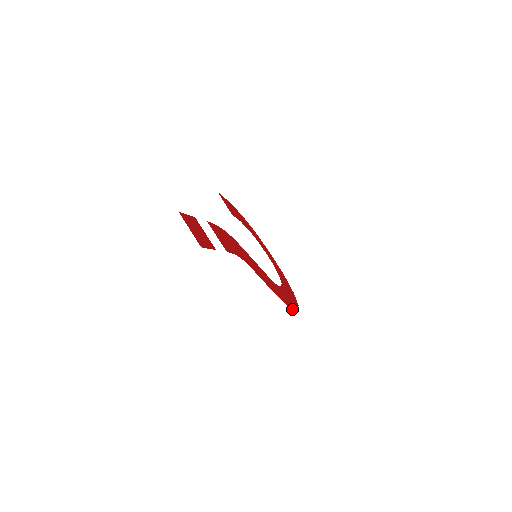
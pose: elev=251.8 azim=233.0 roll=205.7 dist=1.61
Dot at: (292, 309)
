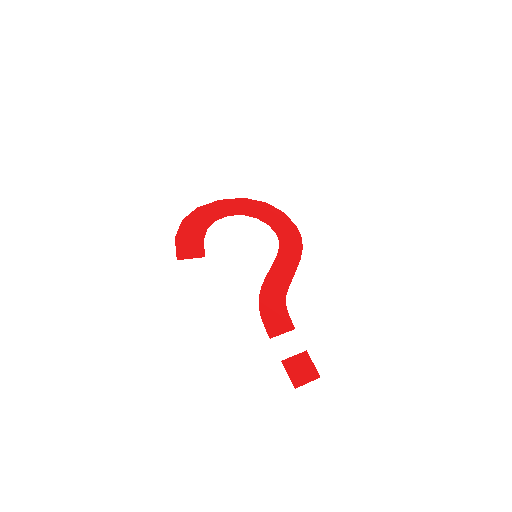
Dot at: (301, 240)
